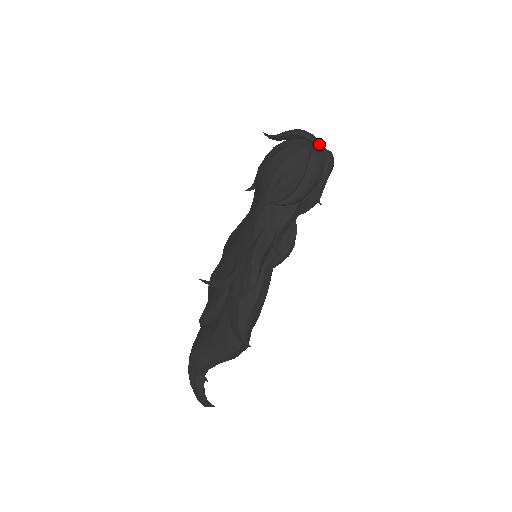
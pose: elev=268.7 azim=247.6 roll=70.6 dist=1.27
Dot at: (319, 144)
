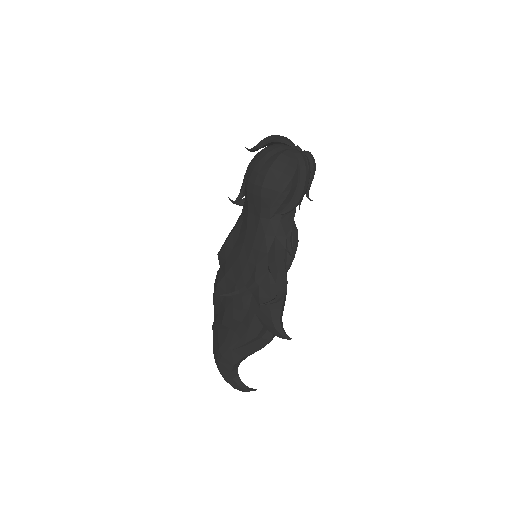
Dot at: (295, 146)
